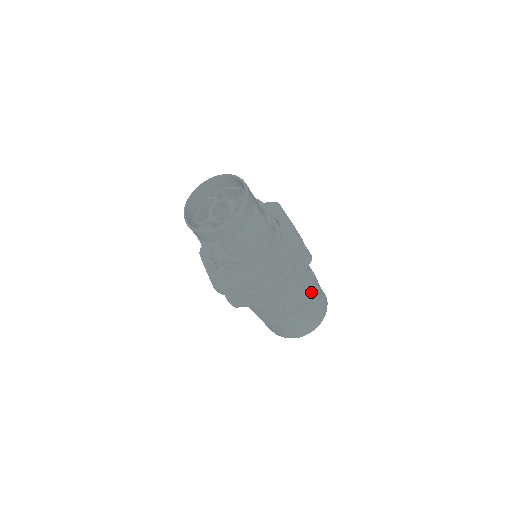
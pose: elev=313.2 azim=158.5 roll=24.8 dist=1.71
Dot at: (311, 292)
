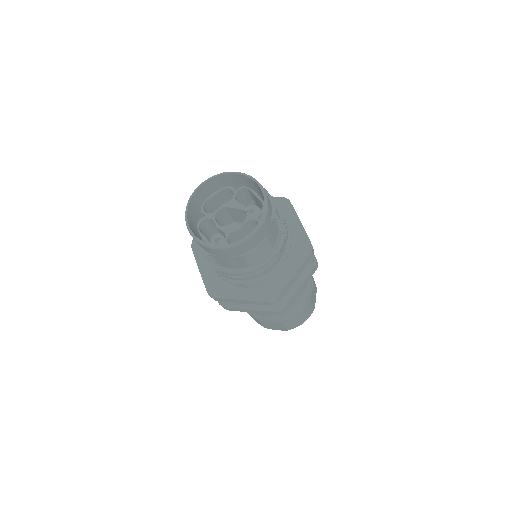
Dot at: occluded
